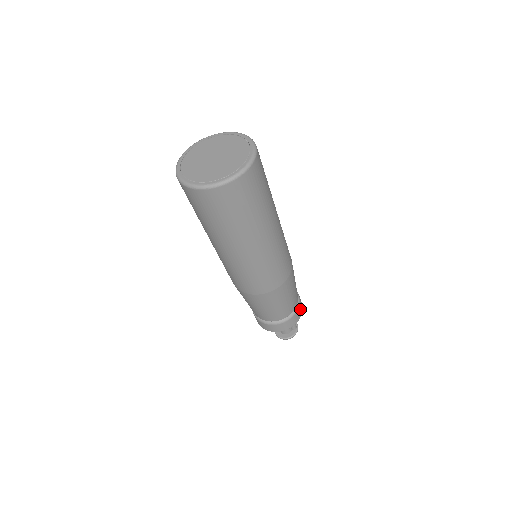
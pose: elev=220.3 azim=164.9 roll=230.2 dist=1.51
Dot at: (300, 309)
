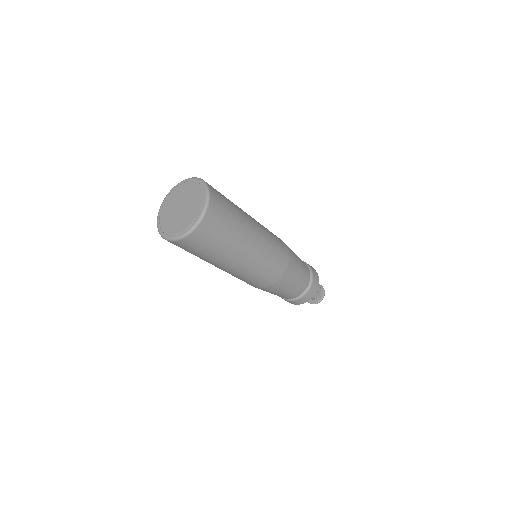
Dot at: (315, 273)
